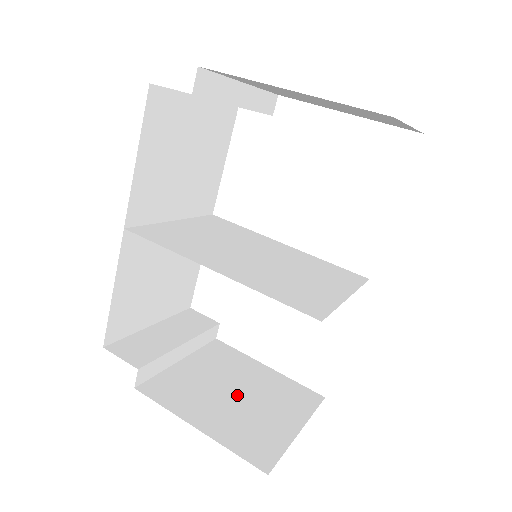
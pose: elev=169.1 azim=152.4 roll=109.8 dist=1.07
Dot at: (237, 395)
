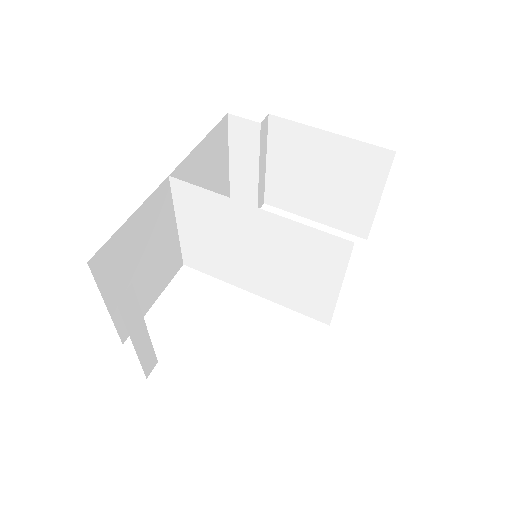
Dot at: occluded
